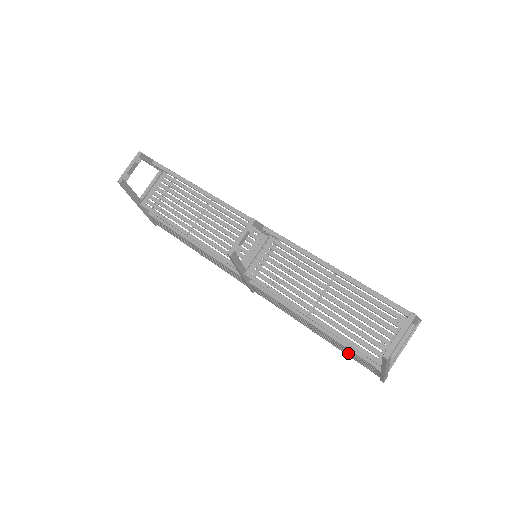
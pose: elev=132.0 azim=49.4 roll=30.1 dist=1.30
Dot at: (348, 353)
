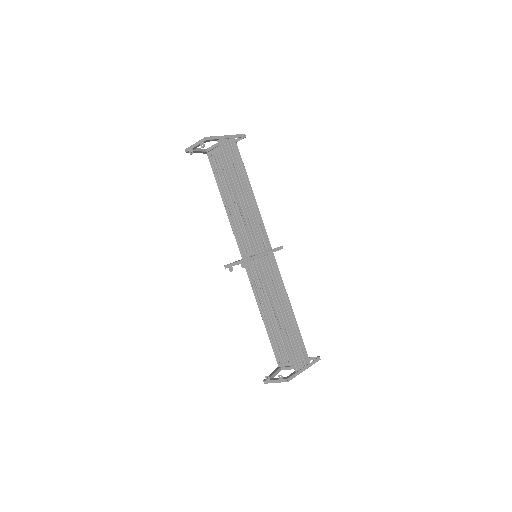
Dot at: occluded
